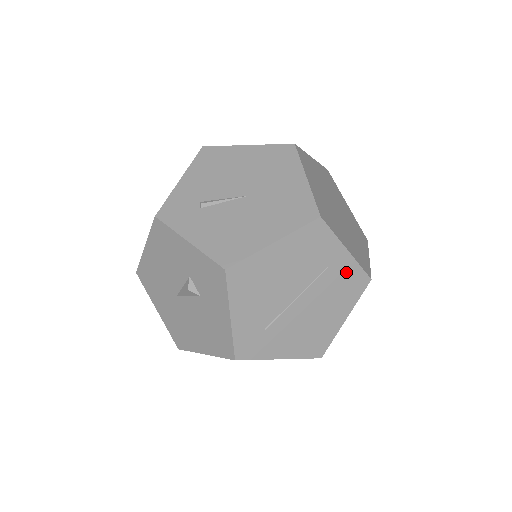
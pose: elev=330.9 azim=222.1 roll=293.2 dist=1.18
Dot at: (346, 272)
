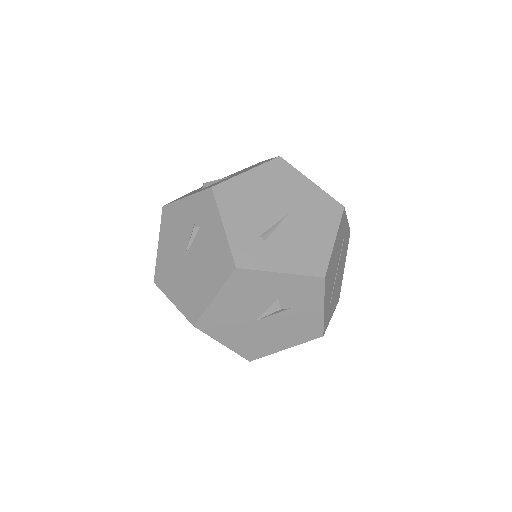
Dot at: (346, 235)
